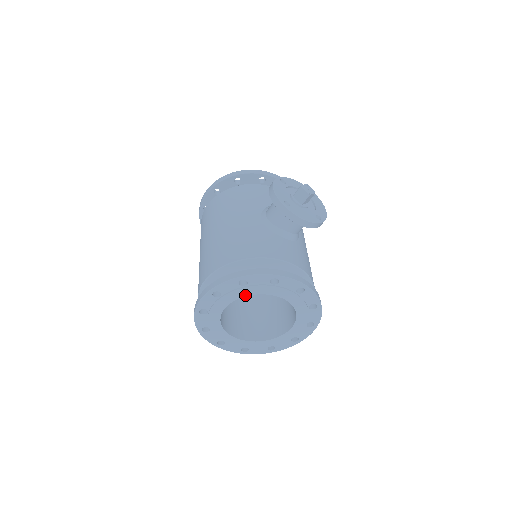
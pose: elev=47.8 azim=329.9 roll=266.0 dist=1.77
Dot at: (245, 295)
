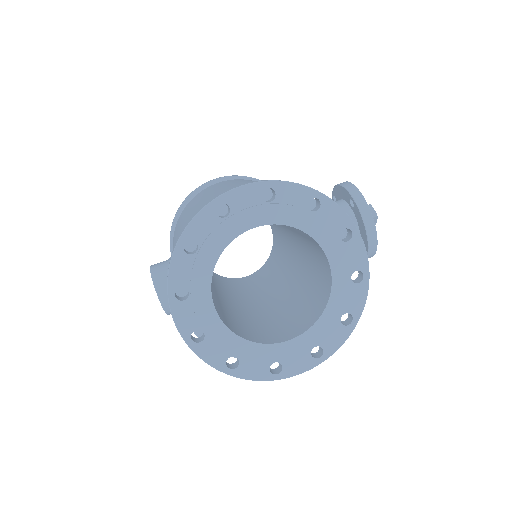
Dot at: (298, 226)
